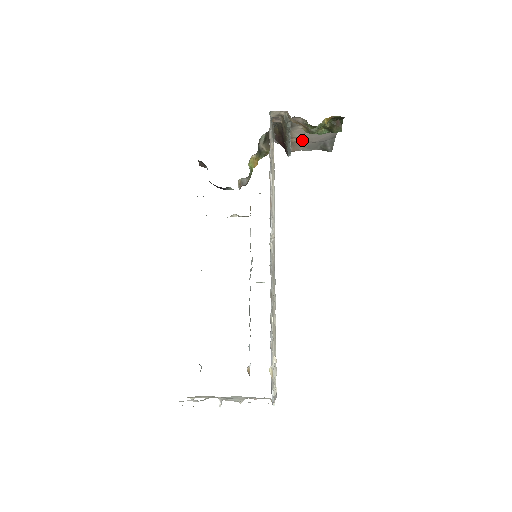
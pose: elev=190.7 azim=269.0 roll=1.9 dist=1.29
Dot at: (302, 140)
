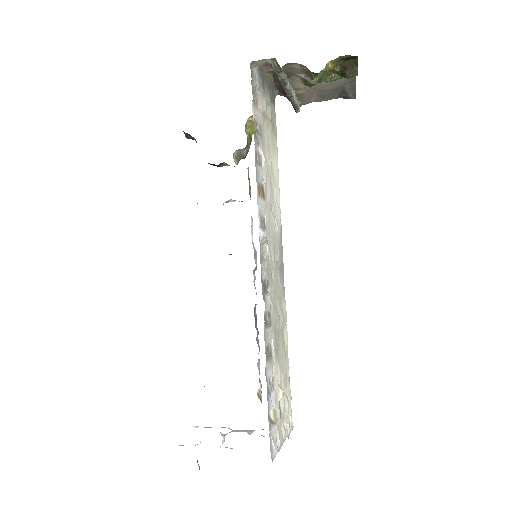
Dot at: (310, 90)
